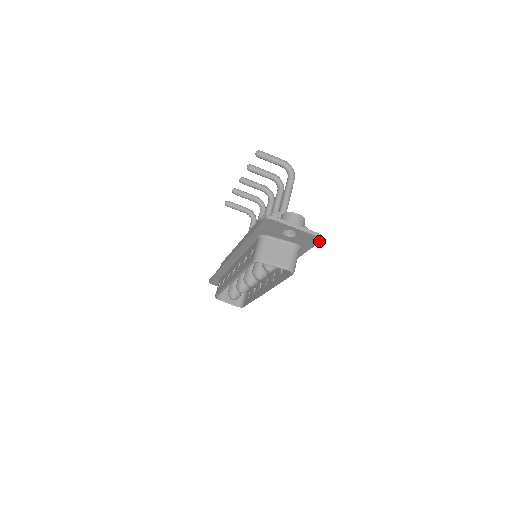
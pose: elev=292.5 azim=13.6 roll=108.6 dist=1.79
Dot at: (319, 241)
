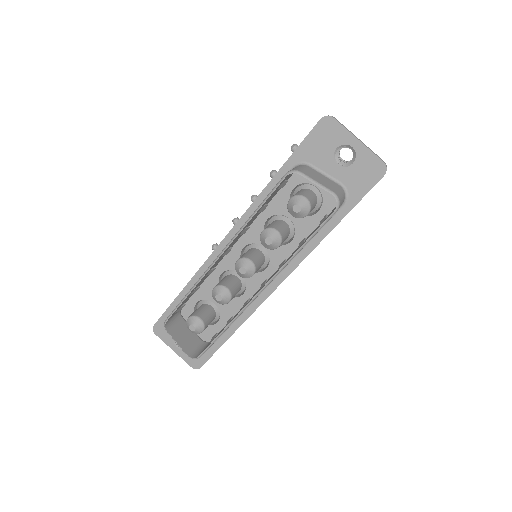
Dot at: (381, 176)
